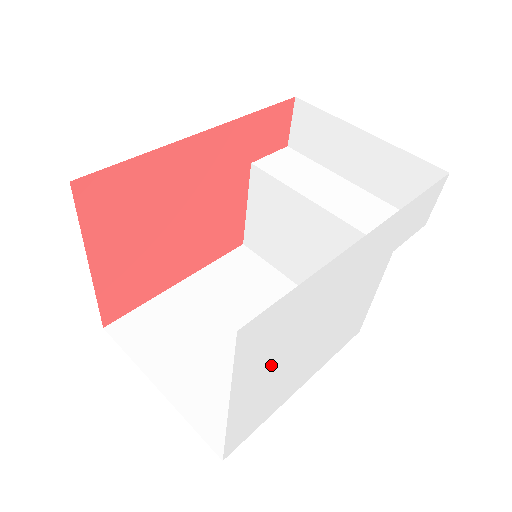
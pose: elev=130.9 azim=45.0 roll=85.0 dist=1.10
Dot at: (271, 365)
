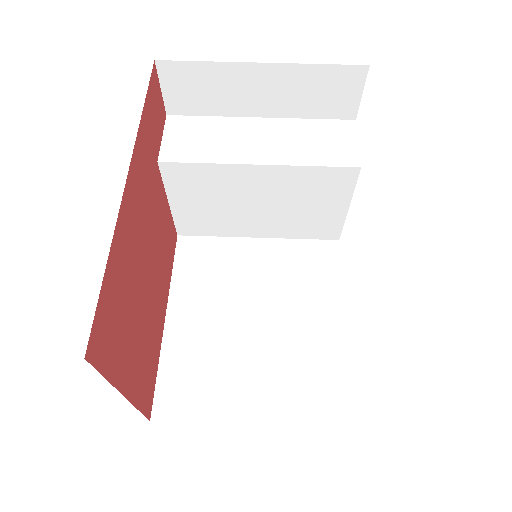
Dot at: occluded
